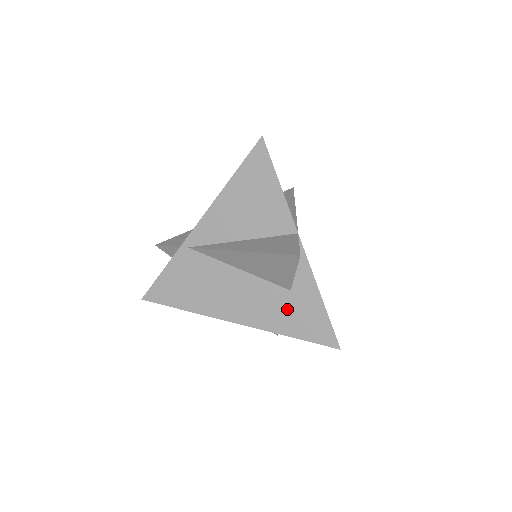
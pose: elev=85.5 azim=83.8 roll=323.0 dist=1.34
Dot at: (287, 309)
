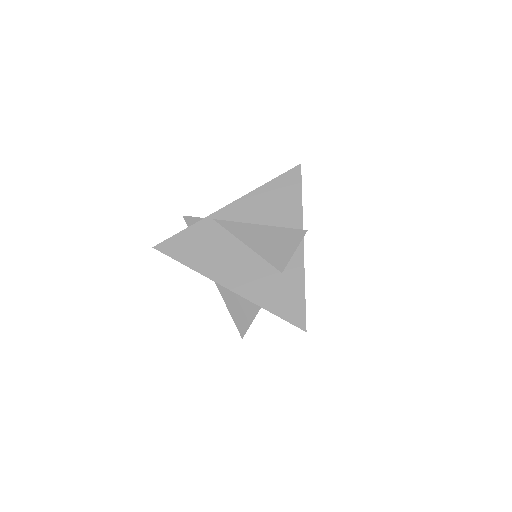
Dot at: (274, 287)
